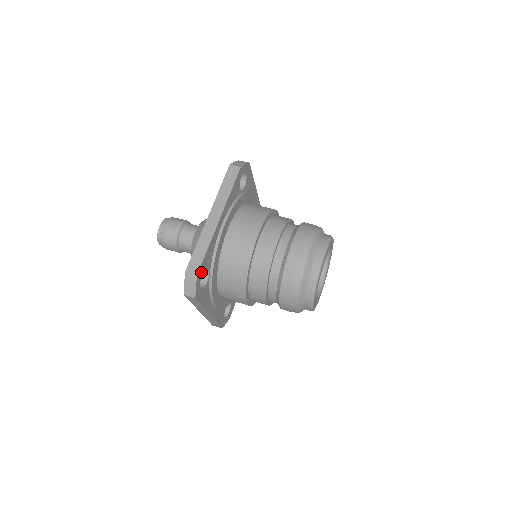
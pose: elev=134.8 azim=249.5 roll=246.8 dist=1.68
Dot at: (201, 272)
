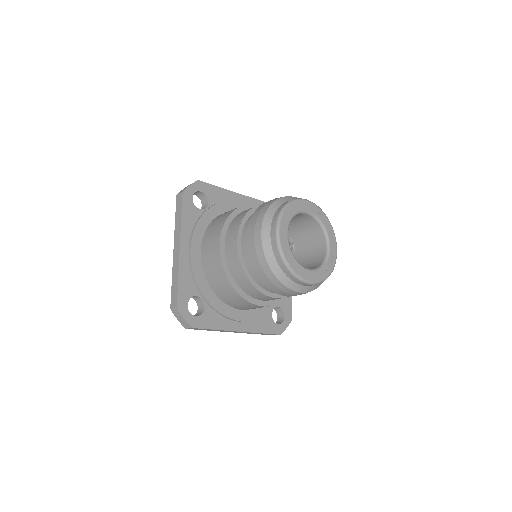
Dot at: (202, 188)
